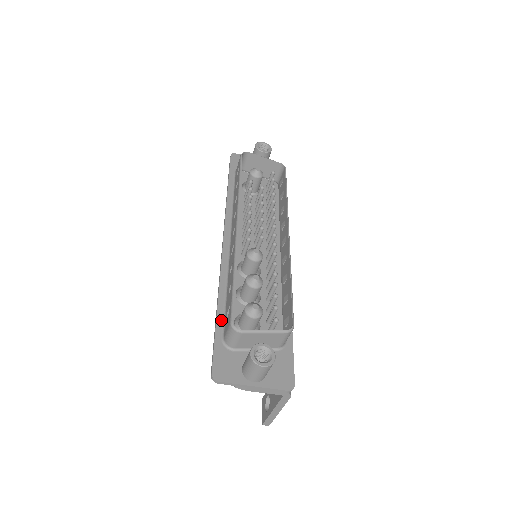
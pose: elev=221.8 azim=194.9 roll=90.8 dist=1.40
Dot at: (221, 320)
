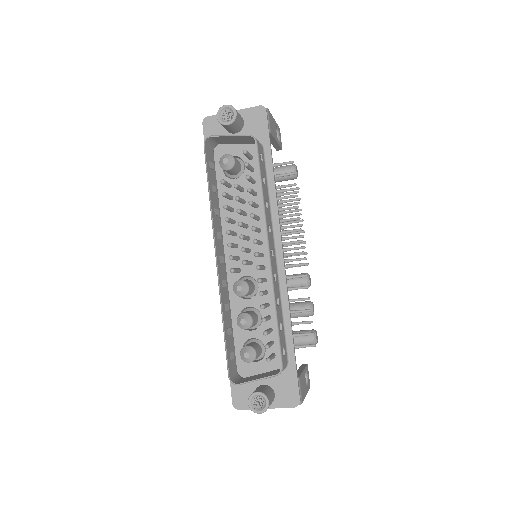
Dot at: occluded
